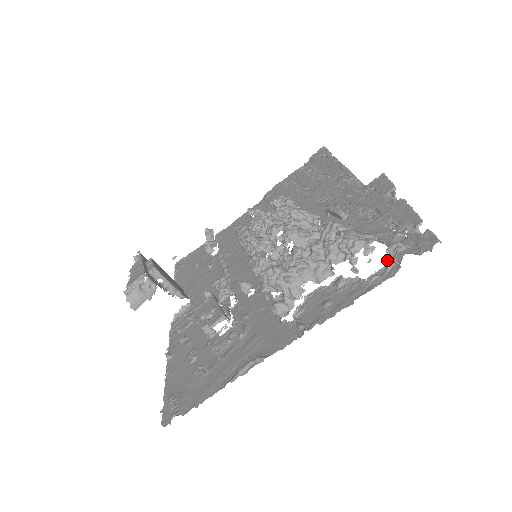
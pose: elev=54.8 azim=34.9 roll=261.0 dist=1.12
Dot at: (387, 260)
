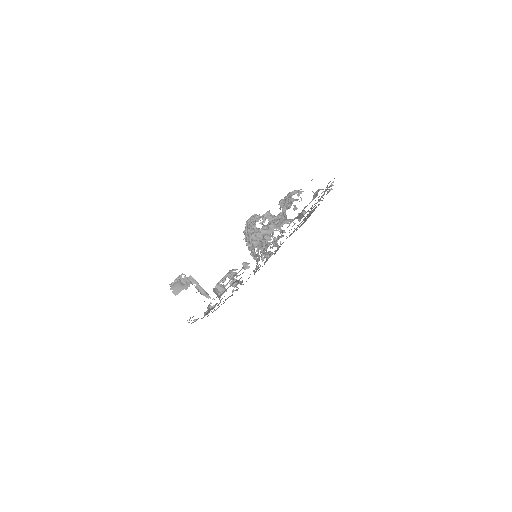
Dot at: (313, 198)
